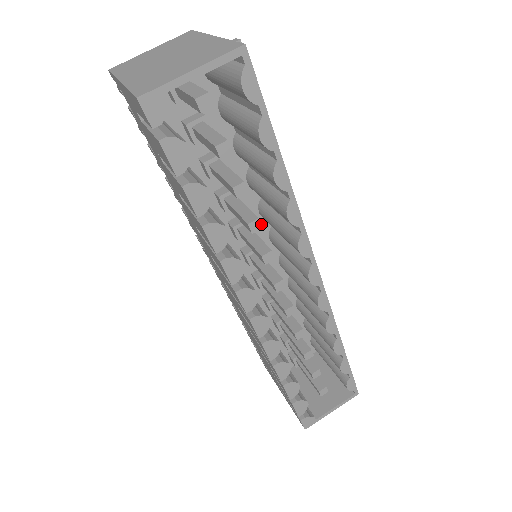
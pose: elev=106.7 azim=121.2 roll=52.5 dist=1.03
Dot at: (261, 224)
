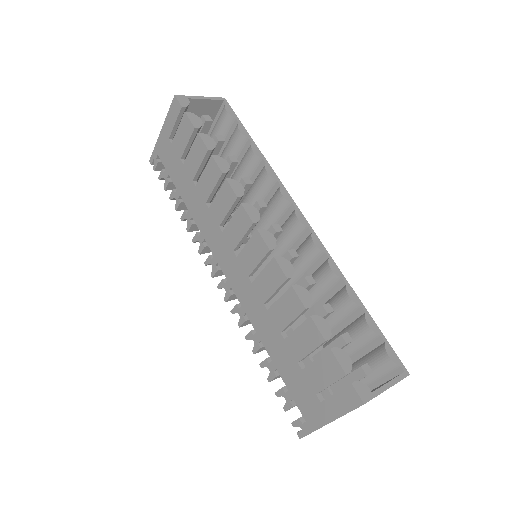
Dot at: (251, 181)
